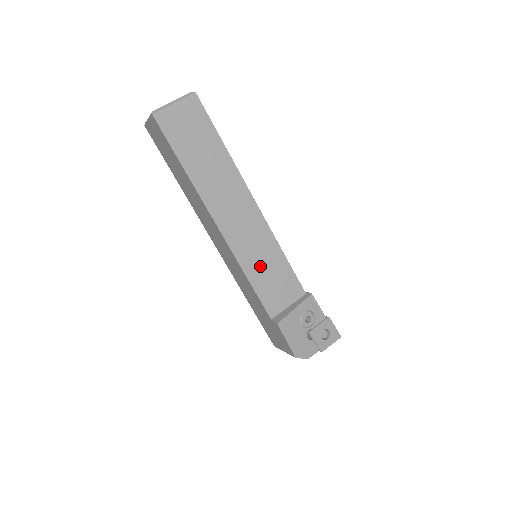
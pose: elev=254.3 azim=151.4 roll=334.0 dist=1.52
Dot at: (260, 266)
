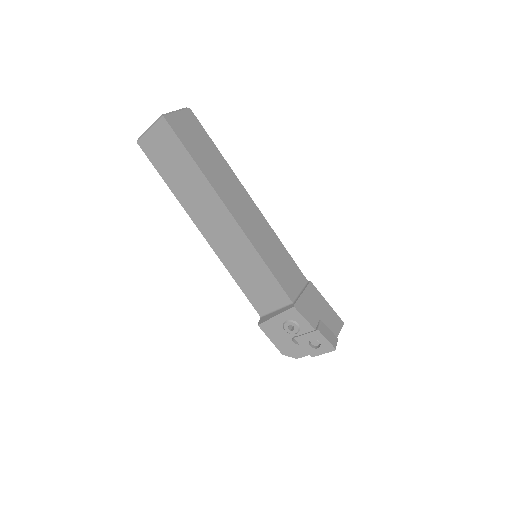
Dot at: (245, 272)
